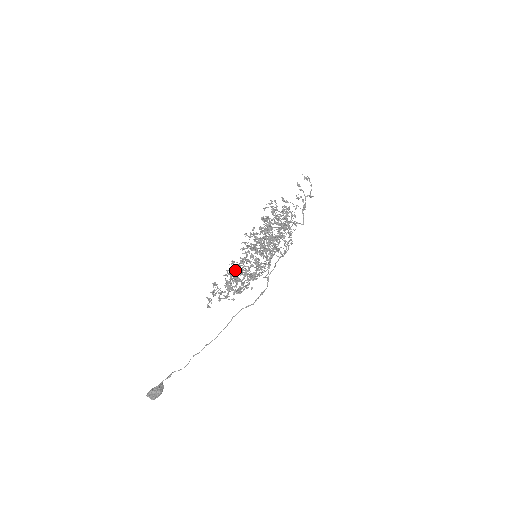
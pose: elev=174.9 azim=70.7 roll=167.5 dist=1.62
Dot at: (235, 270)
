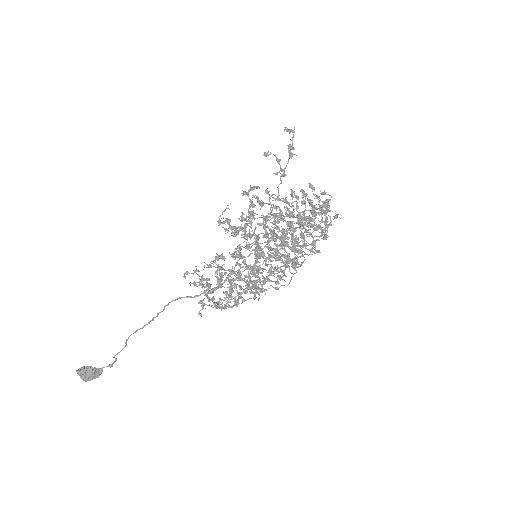
Dot at: occluded
